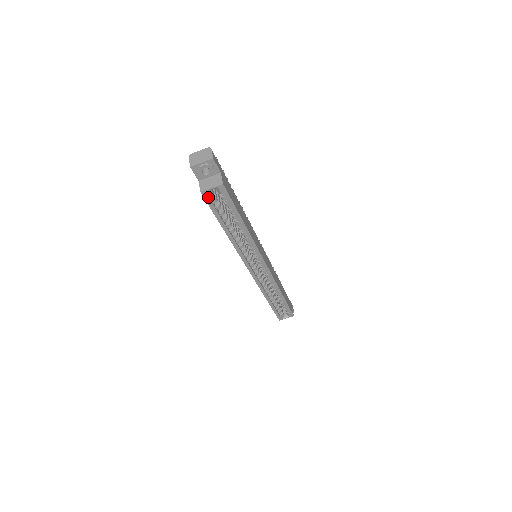
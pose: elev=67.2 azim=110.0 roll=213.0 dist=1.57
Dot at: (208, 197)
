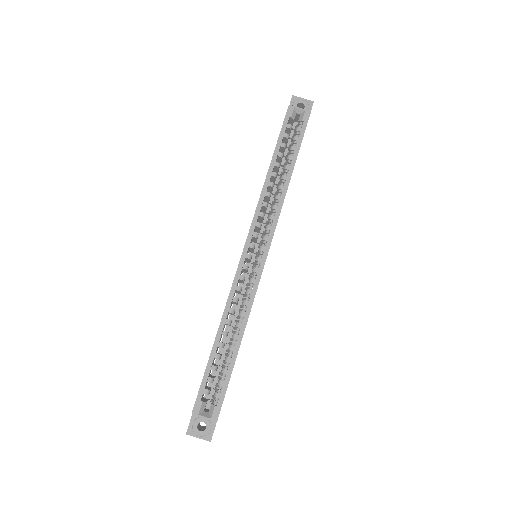
Dot at: (290, 115)
